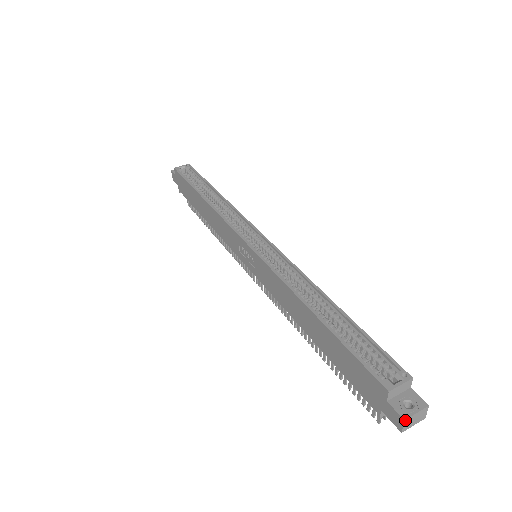
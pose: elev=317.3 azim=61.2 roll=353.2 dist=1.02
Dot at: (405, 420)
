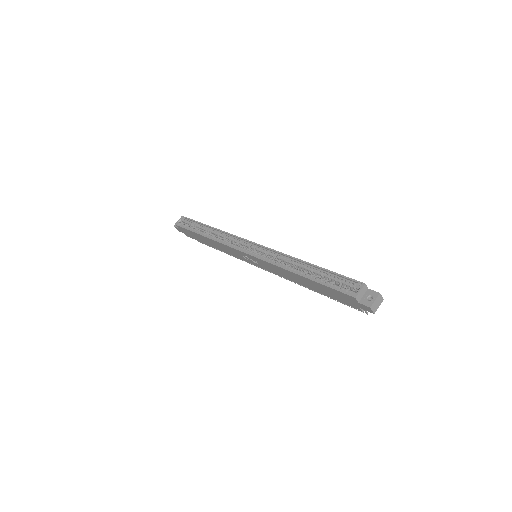
Dot at: (370, 307)
